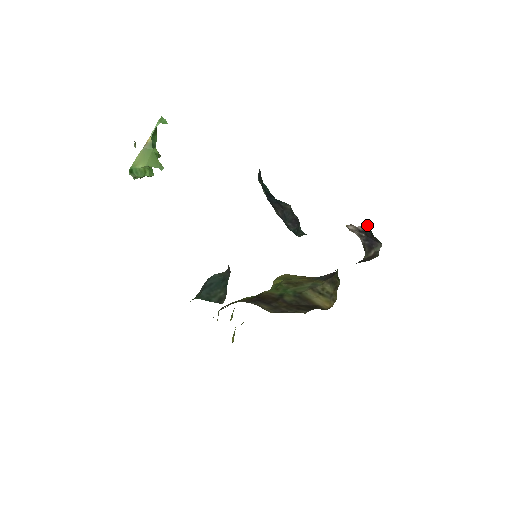
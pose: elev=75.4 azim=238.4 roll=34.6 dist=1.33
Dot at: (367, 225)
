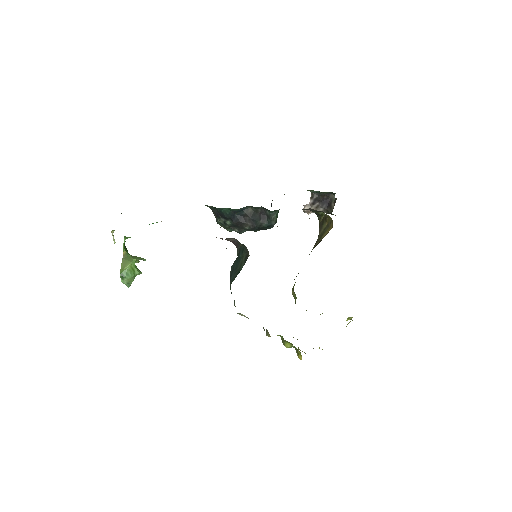
Dot at: (312, 192)
